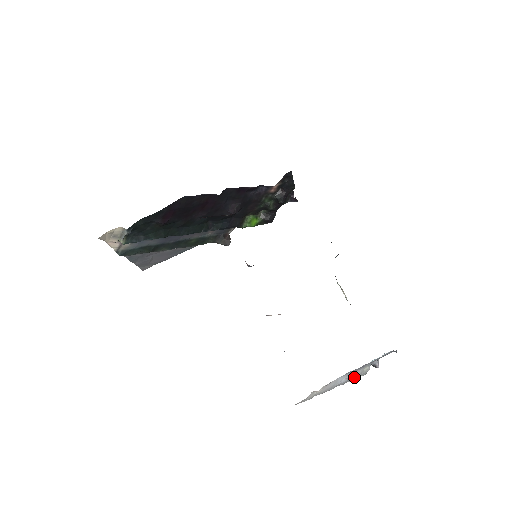
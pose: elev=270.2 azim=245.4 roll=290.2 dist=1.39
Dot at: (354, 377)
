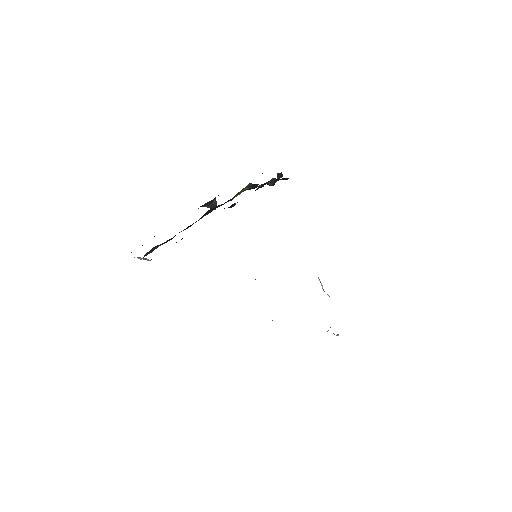
Dot at: occluded
